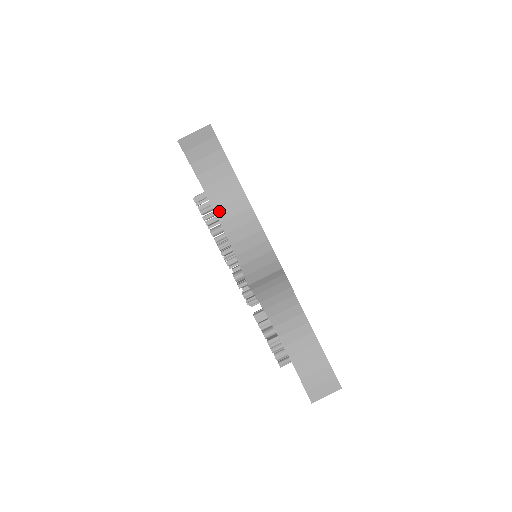
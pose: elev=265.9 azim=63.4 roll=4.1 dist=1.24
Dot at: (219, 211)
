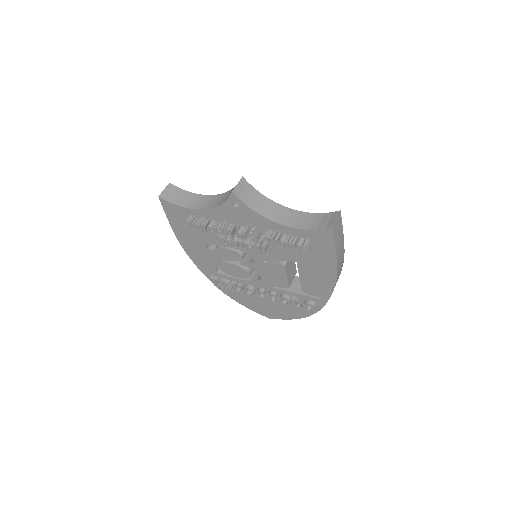
Dot at: (201, 208)
